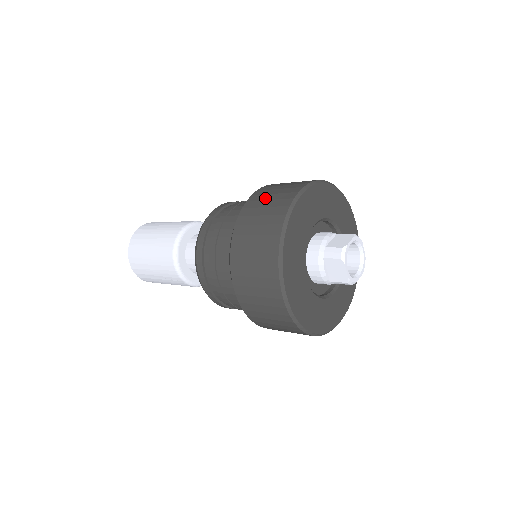
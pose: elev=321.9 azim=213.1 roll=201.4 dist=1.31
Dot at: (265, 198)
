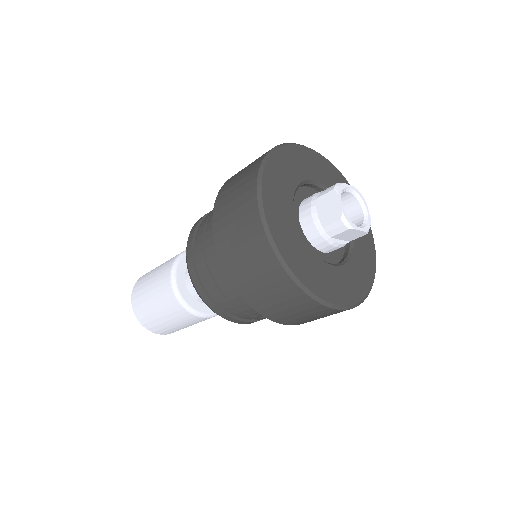
Dot at: (234, 244)
